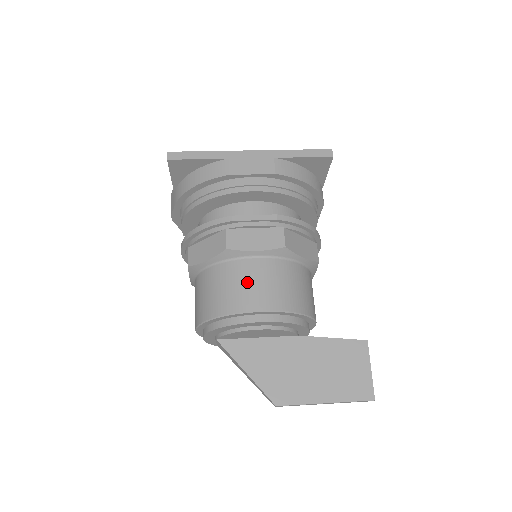
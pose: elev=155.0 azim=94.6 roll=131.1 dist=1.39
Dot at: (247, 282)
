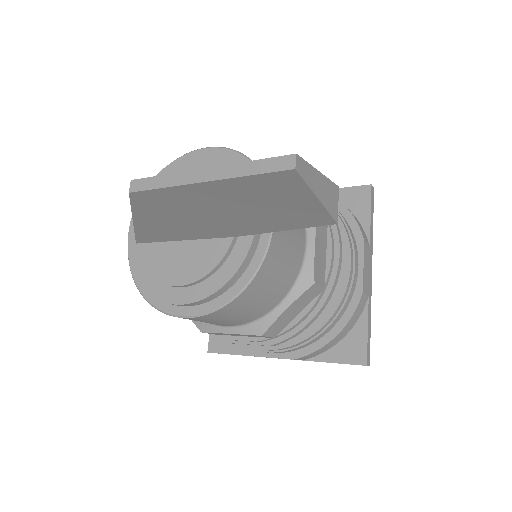
Dot at: occluded
